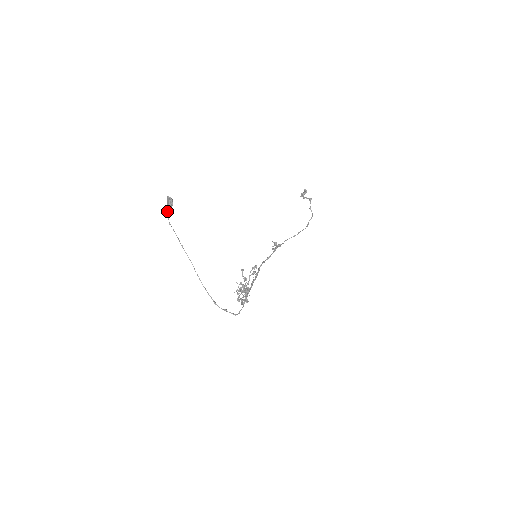
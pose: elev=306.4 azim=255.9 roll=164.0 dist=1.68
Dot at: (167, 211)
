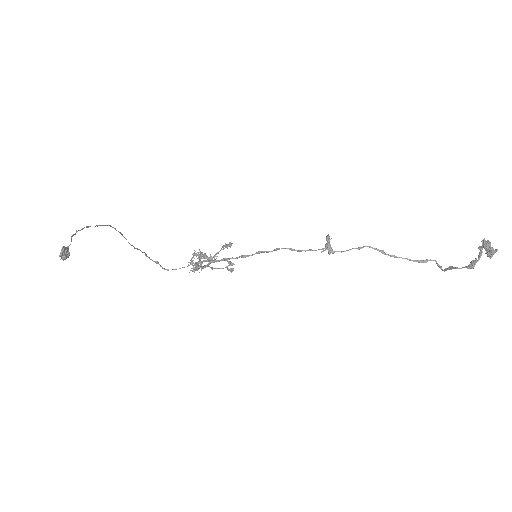
Dot at: (73, 235)
